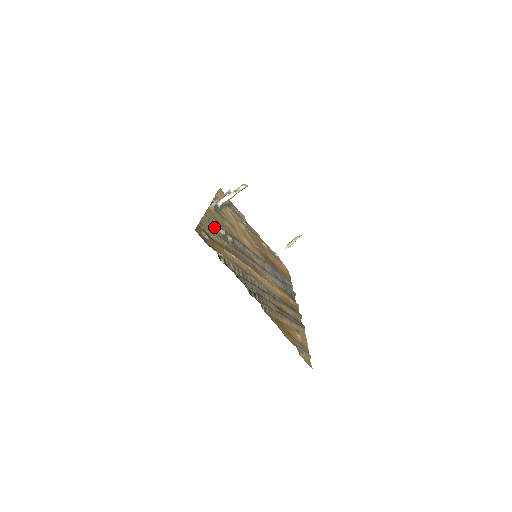
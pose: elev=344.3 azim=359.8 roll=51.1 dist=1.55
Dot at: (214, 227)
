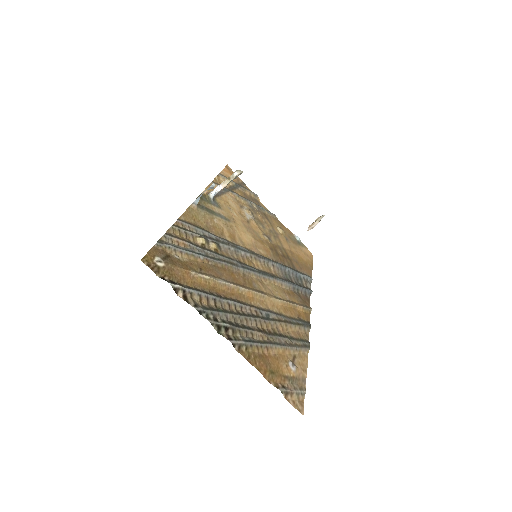
Dot at: (188, 237)
